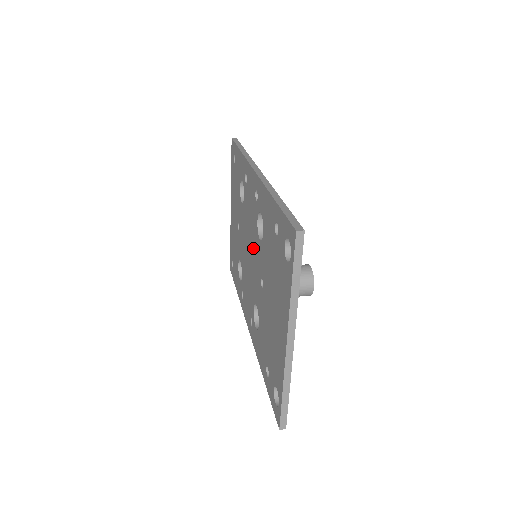
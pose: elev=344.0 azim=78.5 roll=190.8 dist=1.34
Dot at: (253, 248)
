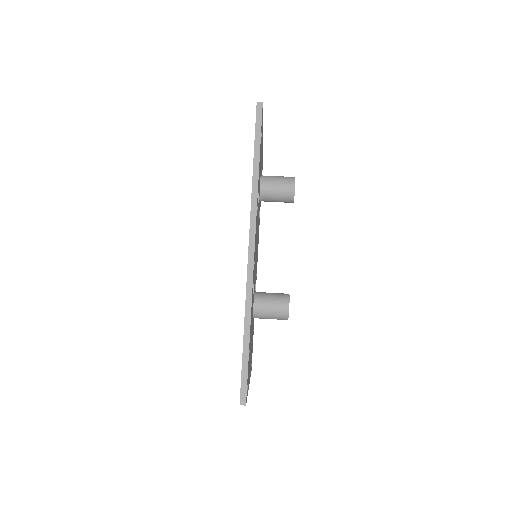
Dot at: occluded
